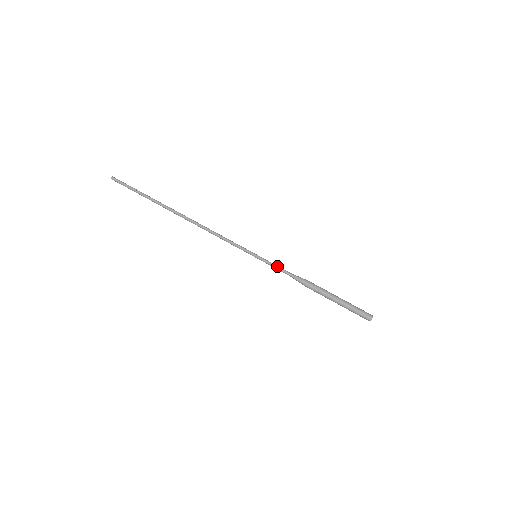
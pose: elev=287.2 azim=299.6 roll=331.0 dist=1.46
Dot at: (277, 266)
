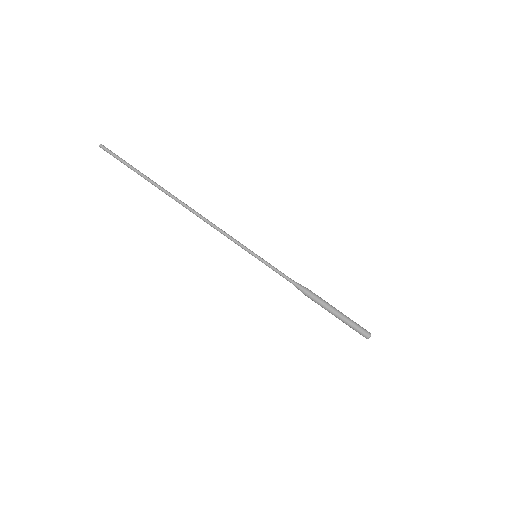
Dot at: occluded
